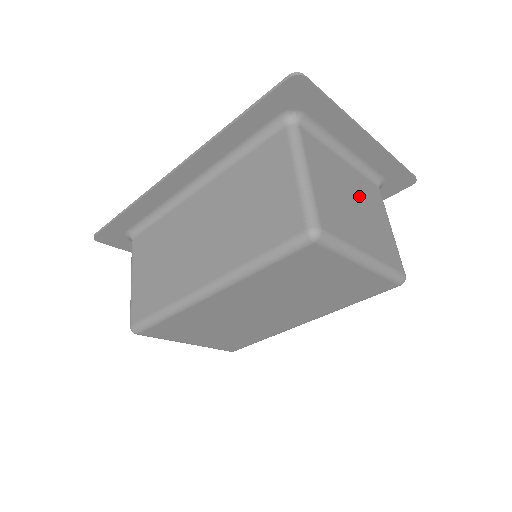
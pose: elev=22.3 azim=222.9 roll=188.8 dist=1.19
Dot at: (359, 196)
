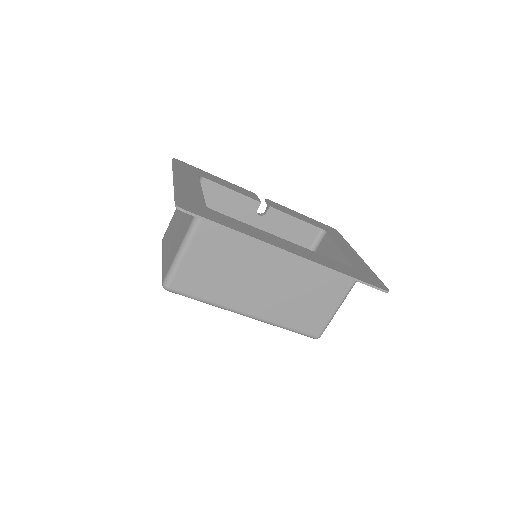
Dot at: occluded
